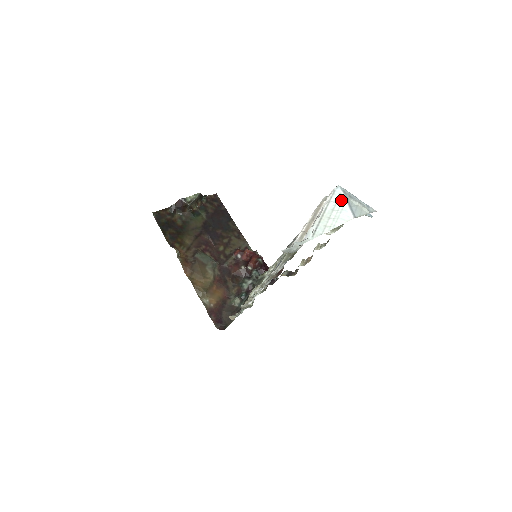
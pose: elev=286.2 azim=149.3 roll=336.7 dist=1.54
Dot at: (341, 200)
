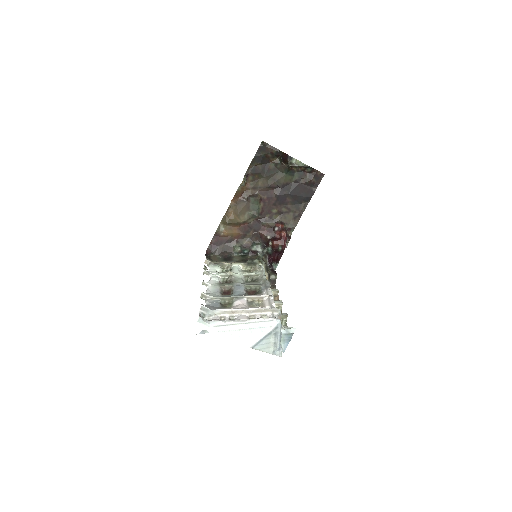
Dot at: (264, 330)
